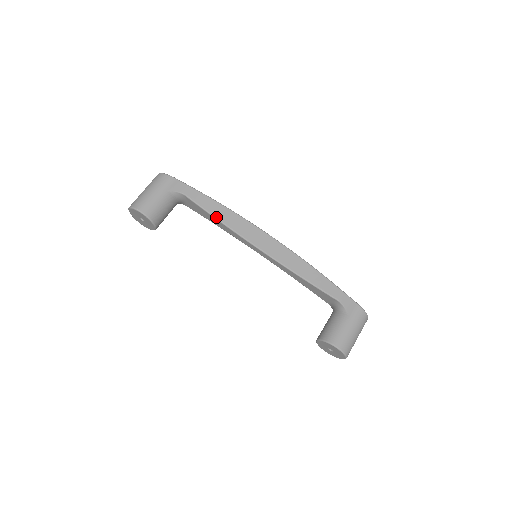
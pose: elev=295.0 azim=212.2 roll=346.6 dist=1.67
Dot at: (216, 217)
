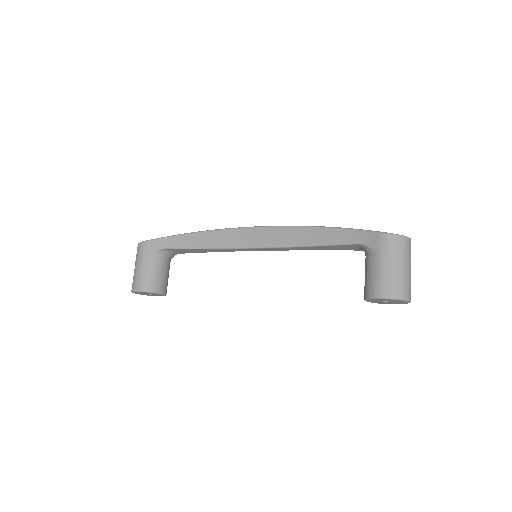
Dot at: (199, 247)
